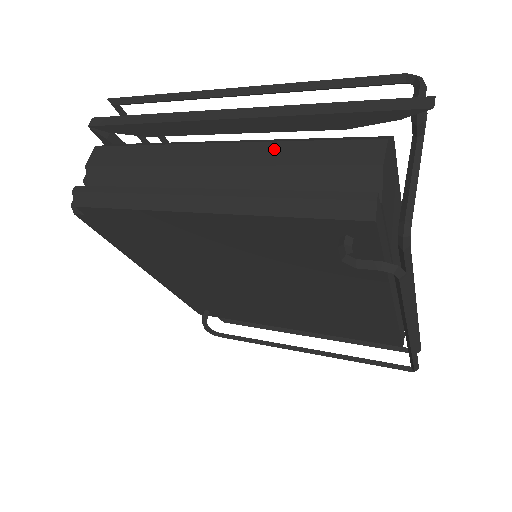
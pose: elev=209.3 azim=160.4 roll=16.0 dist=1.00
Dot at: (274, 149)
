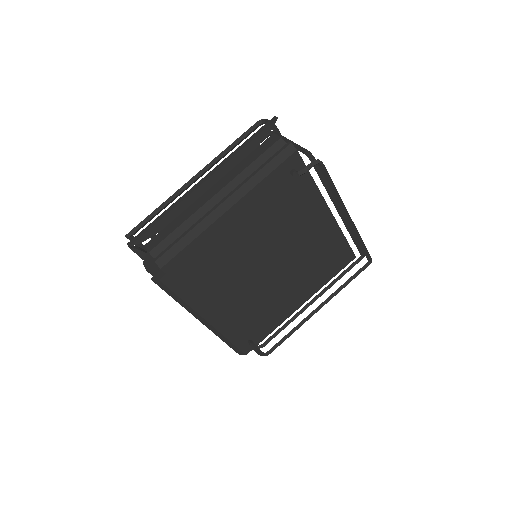
Dot at: (236, 169)
